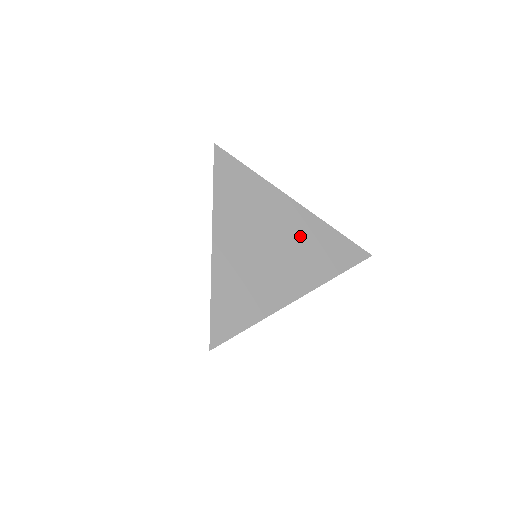
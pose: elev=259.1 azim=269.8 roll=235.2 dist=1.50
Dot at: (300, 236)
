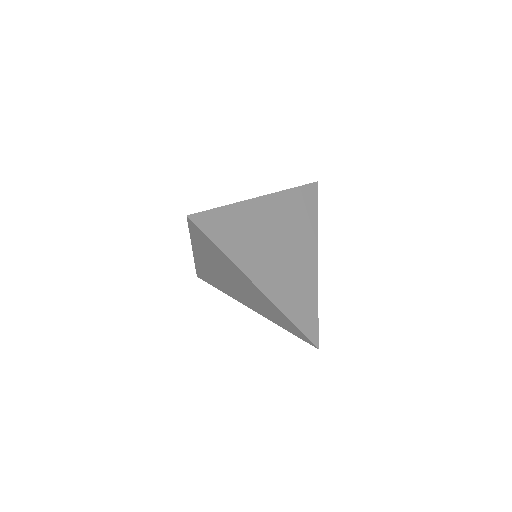
Dot at: (299, 272)
